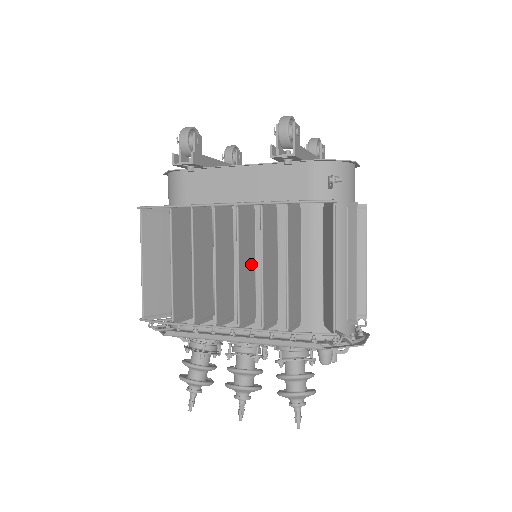
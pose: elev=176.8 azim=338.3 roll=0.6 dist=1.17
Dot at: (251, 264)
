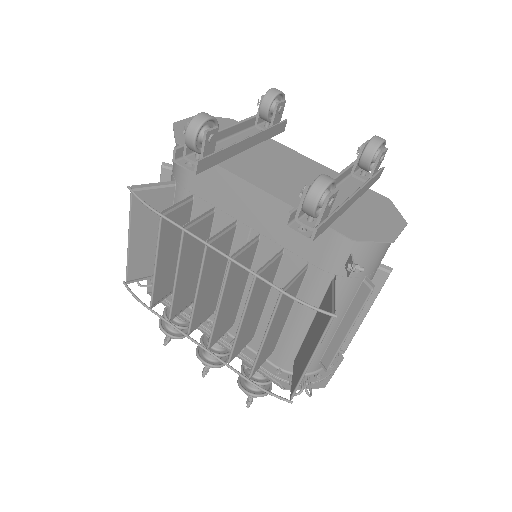
Dot at: (239, 290)
